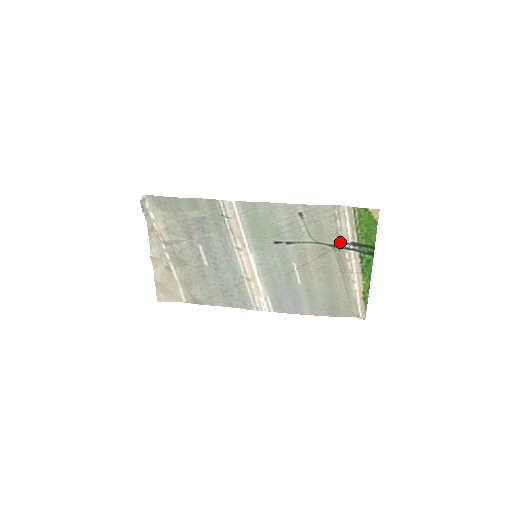
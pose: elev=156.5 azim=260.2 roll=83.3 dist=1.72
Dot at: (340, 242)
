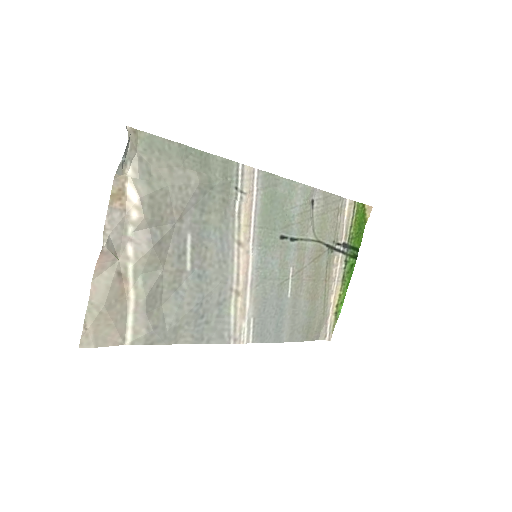
Dot at: (335, 242)
